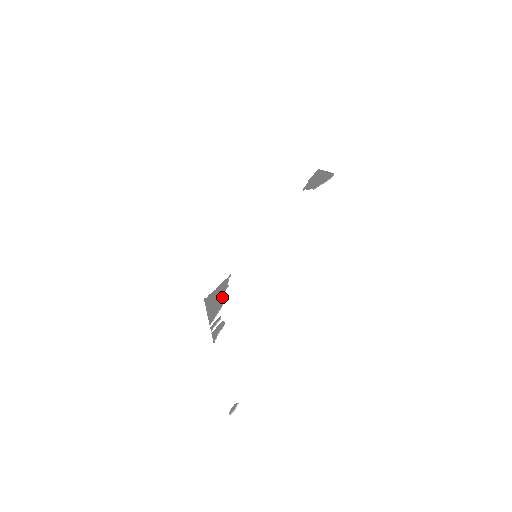
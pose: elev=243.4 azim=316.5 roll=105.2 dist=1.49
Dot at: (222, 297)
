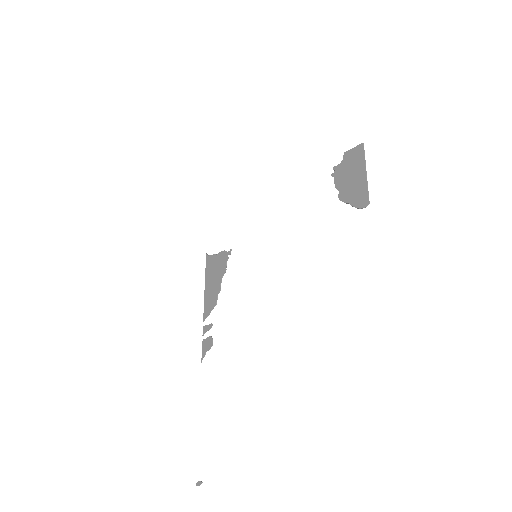
Dot at: (218, 287)
